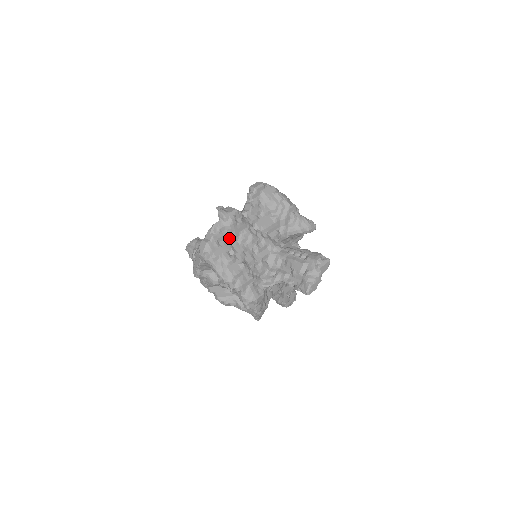
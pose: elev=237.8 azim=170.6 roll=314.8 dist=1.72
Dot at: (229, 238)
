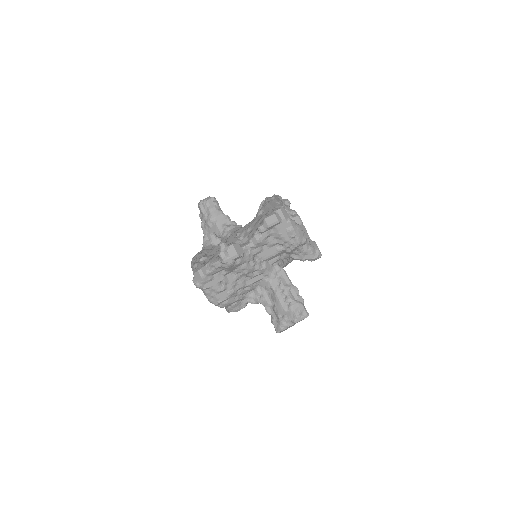
Dot at: (225, 271)
